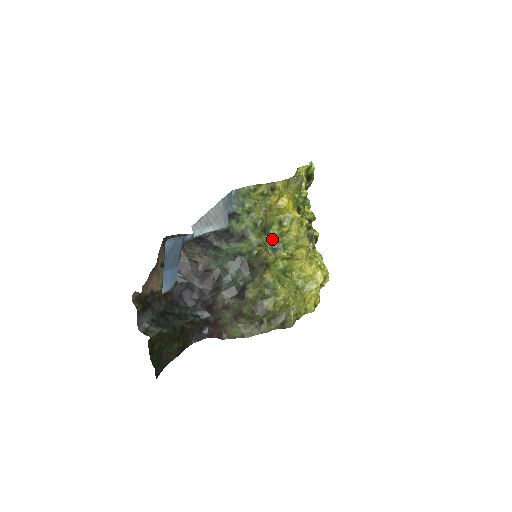
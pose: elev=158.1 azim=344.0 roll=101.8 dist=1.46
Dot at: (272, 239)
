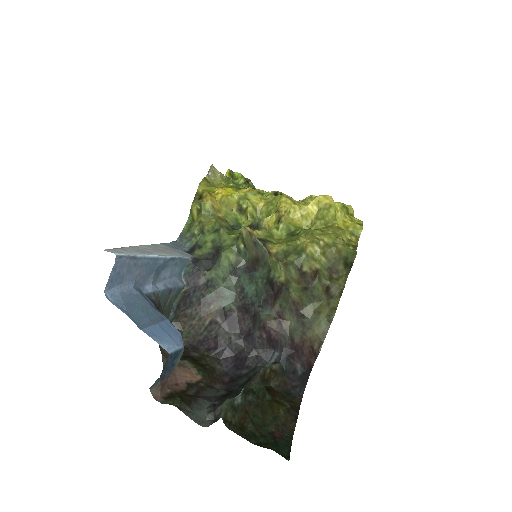
Dot at: occluded
